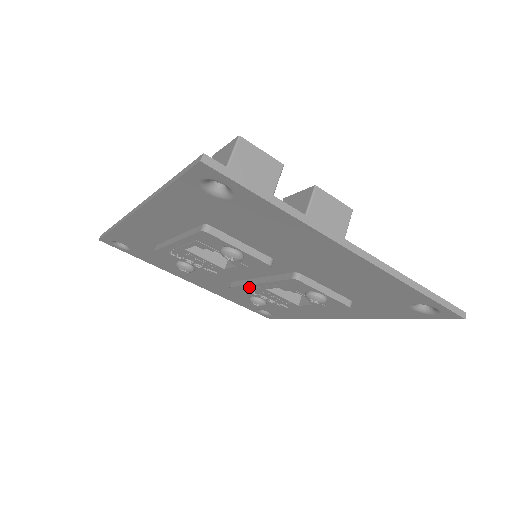
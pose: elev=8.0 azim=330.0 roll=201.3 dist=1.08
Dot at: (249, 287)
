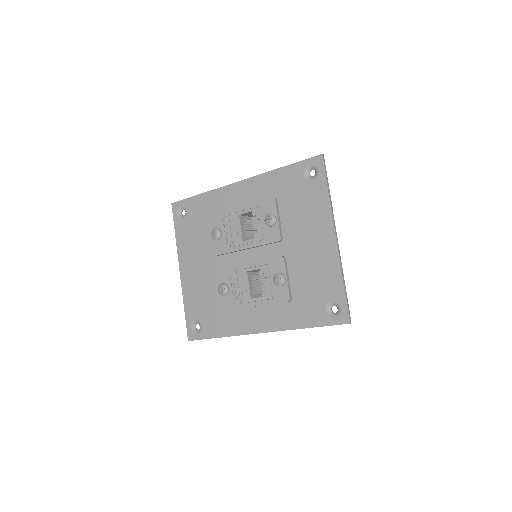
Dot at: (236, 269)
